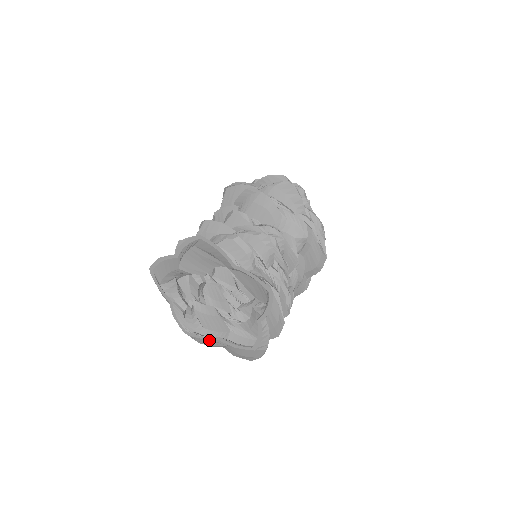
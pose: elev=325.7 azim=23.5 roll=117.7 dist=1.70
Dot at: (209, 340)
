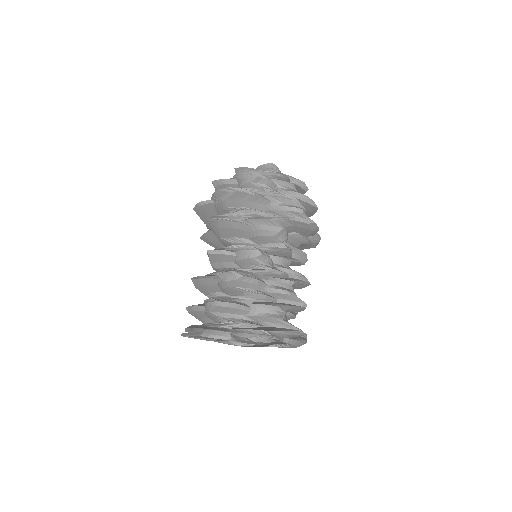
Dot at: occluded
